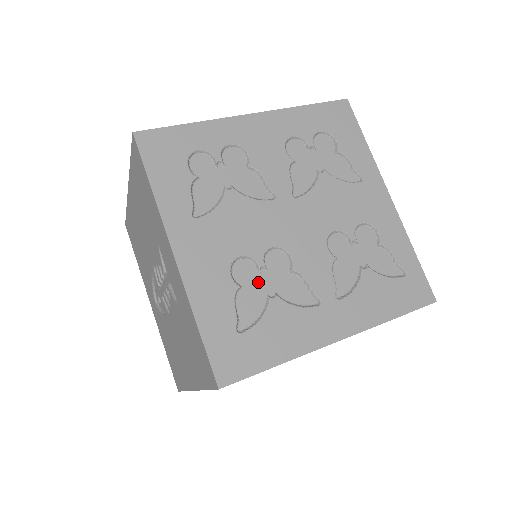
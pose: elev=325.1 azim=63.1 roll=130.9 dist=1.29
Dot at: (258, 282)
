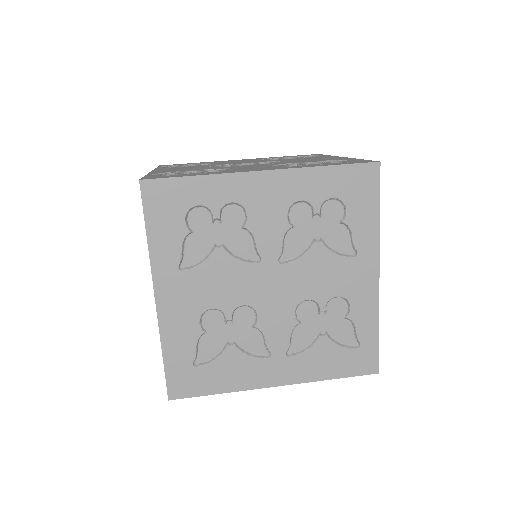
Dot at: (222, 330)
